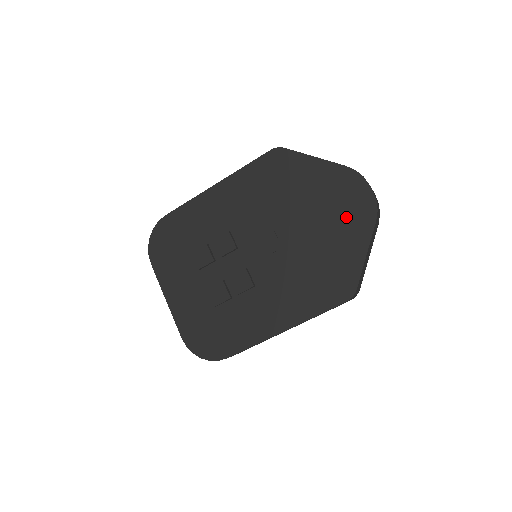
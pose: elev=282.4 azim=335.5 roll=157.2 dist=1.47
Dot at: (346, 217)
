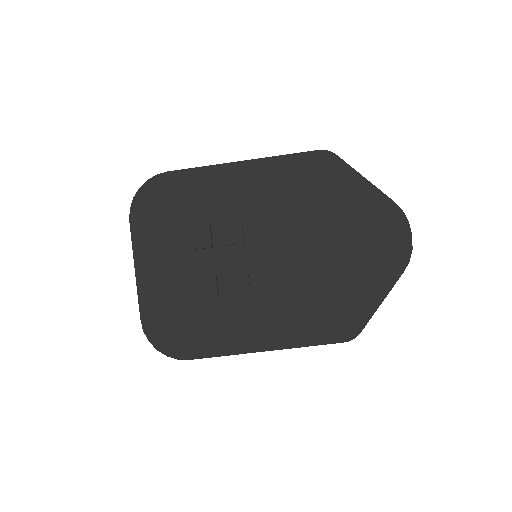
Dot at: (376, 255)
